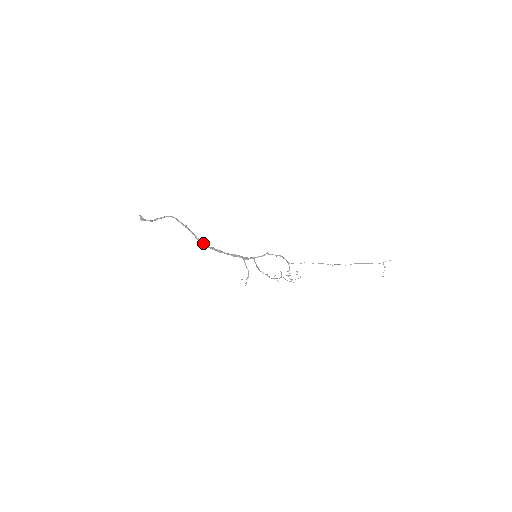
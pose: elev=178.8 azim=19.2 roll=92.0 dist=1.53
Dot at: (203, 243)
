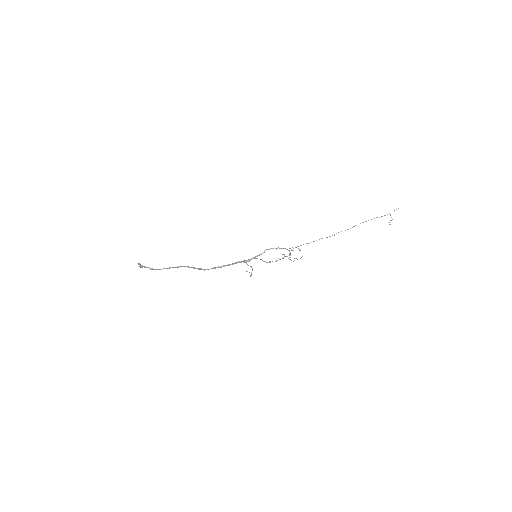
Dot at: (203, 269)
